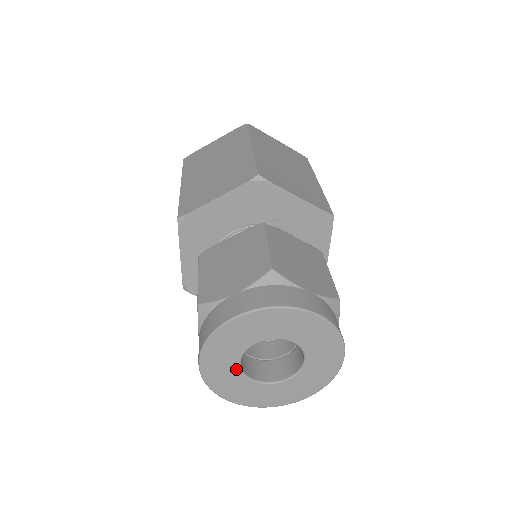
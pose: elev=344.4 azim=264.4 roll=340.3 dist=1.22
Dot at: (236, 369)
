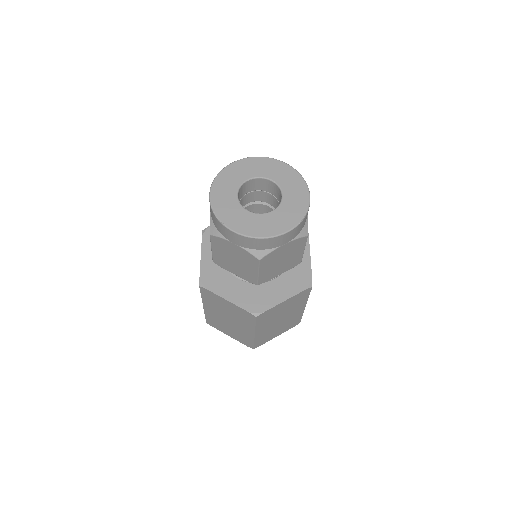
Dot at: (235, 199)
